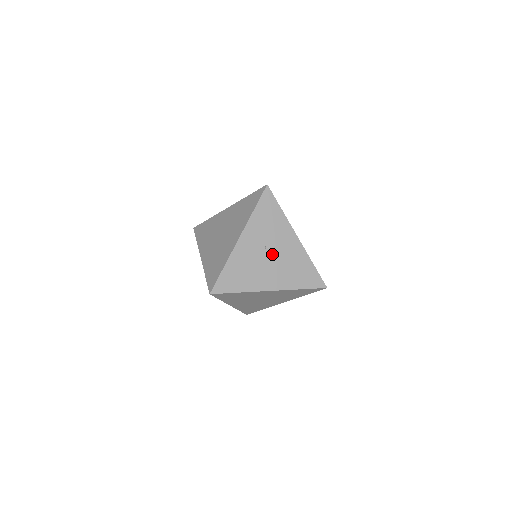
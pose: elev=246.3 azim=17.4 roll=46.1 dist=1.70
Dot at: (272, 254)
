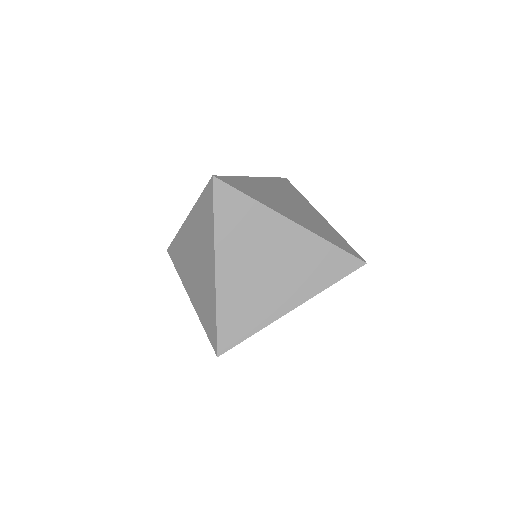
Dot at: occluded
